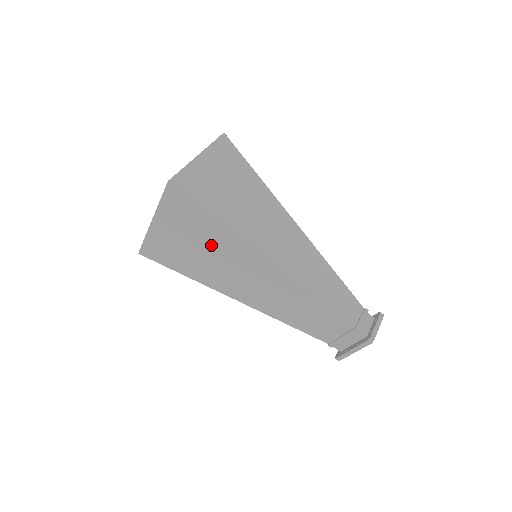
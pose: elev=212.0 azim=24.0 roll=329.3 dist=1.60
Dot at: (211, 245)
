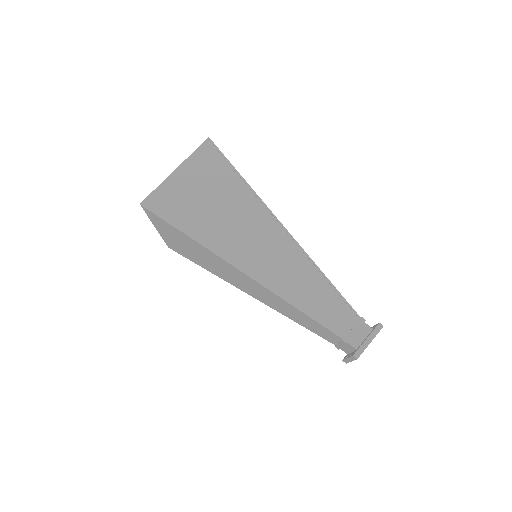
Dot at: (200, 252)
